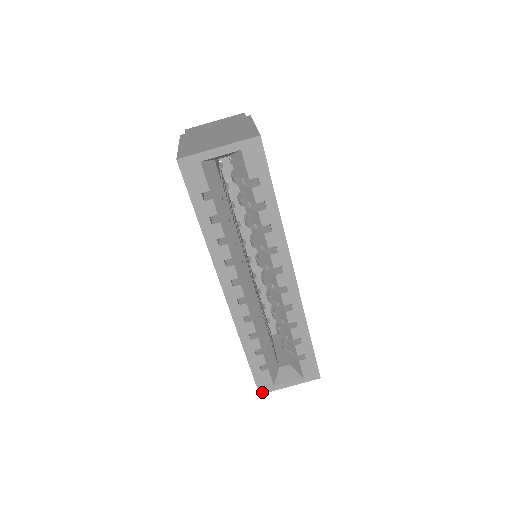
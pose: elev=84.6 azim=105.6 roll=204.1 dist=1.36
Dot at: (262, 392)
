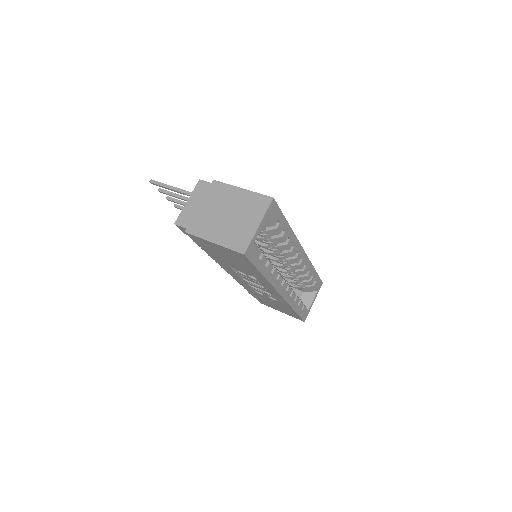
Dot at: (305, 319)
